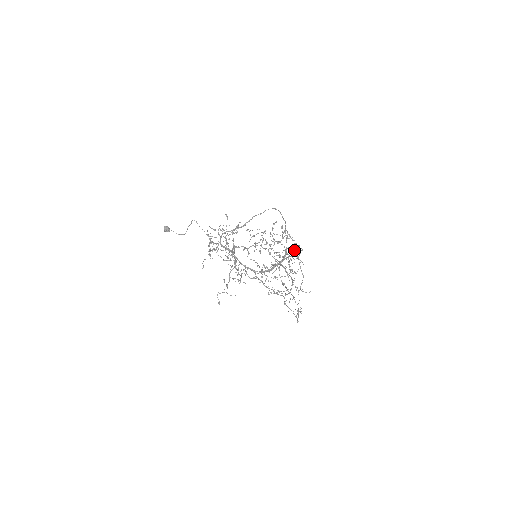
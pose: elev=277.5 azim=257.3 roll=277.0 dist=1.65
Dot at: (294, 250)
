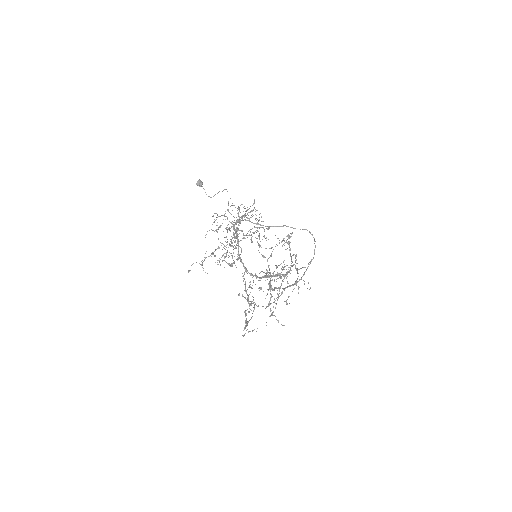
Dot at: (304, 284)
